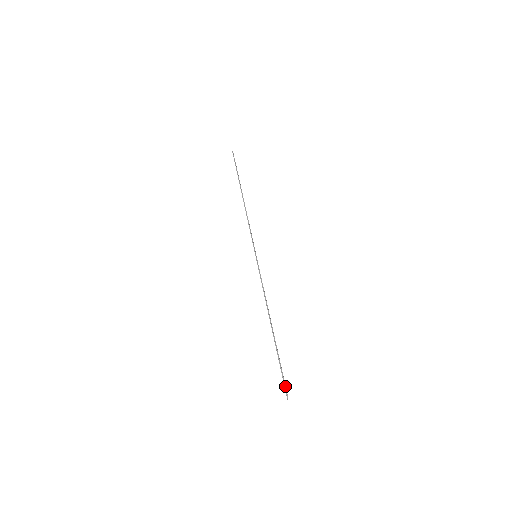
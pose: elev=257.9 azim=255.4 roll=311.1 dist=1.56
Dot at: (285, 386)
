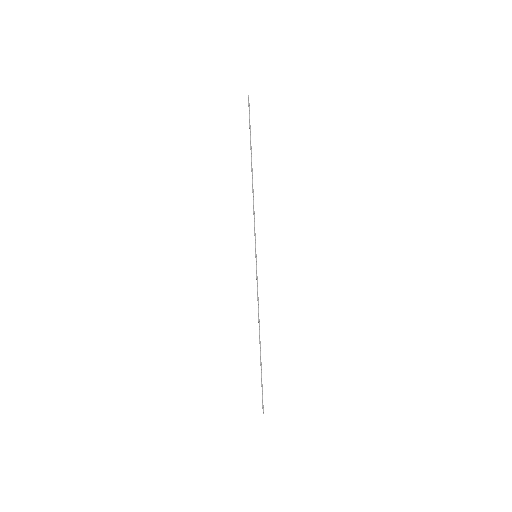
Dot at: occluded
